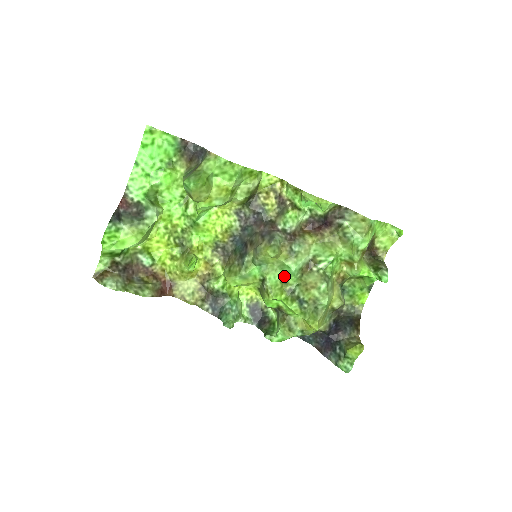
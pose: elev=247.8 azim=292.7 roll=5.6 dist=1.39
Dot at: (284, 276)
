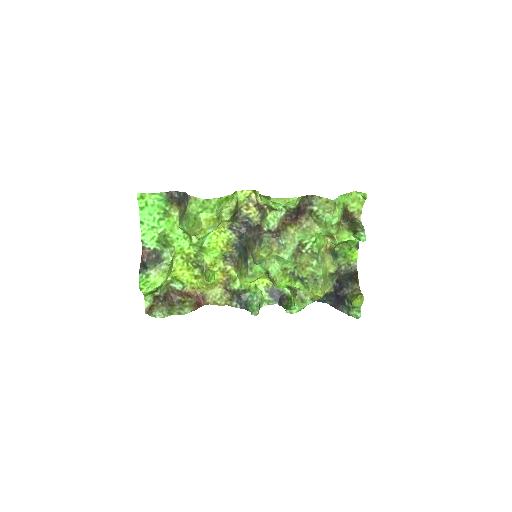
Dot at: (282, 264)
